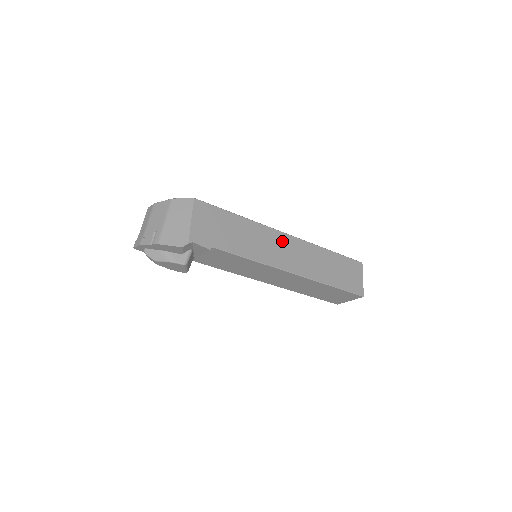
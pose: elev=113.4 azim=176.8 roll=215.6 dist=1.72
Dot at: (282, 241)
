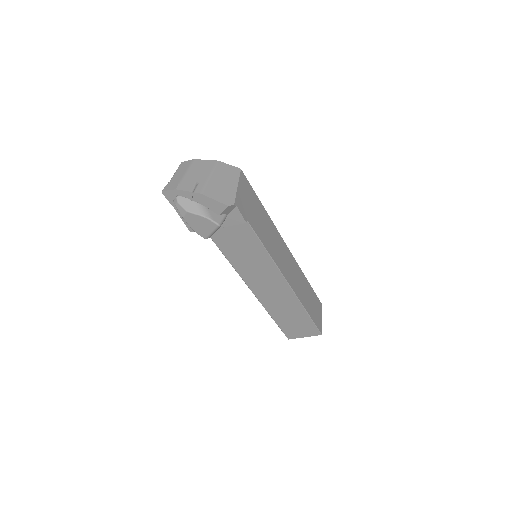
Dot at: (284, 250)
